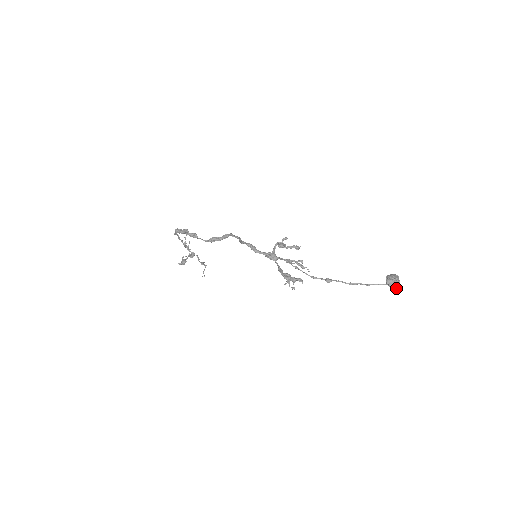
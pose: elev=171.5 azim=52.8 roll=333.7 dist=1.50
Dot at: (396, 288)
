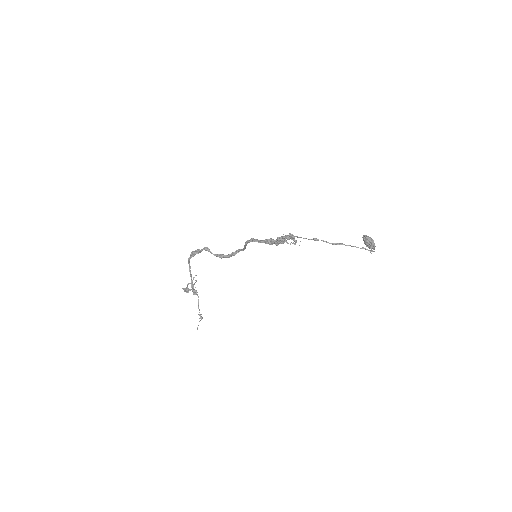
Dot at: (371, 241)
